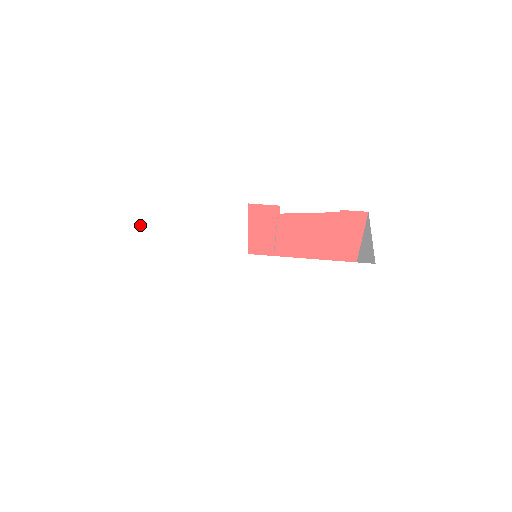
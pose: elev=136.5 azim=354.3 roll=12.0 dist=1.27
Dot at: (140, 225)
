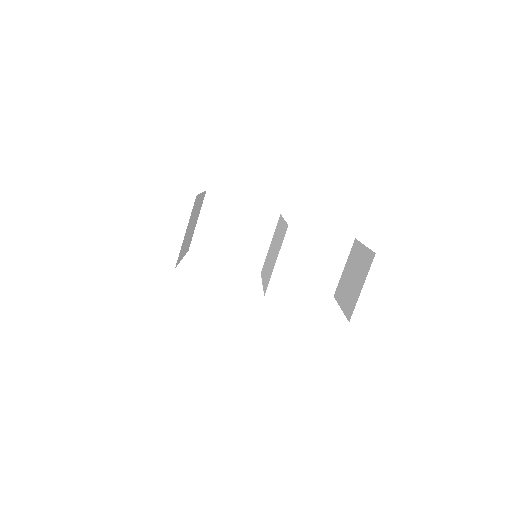
Dot at: occluded
